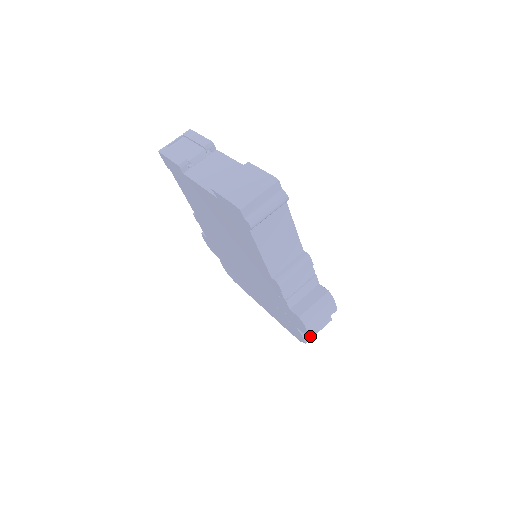
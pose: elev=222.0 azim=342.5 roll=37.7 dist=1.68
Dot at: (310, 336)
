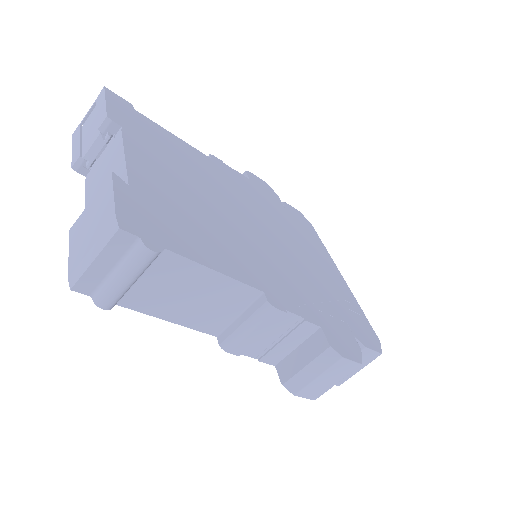
Dot at: occluded
